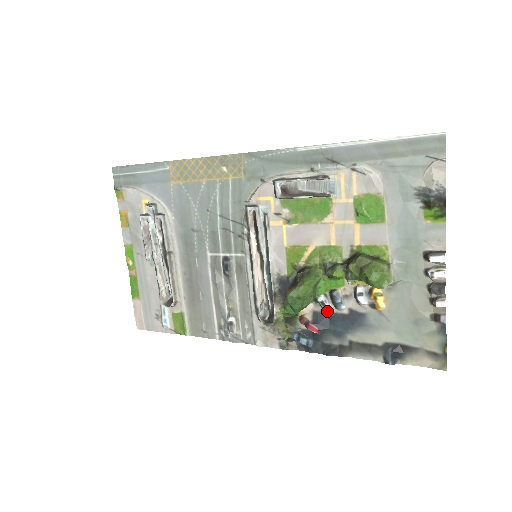
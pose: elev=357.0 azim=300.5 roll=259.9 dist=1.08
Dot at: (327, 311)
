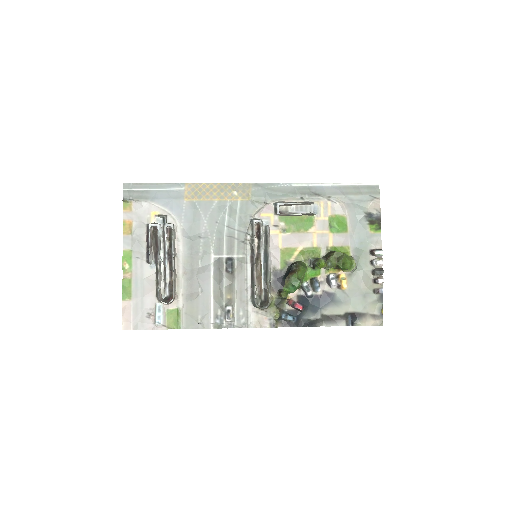
Dot at: (309, 293)
